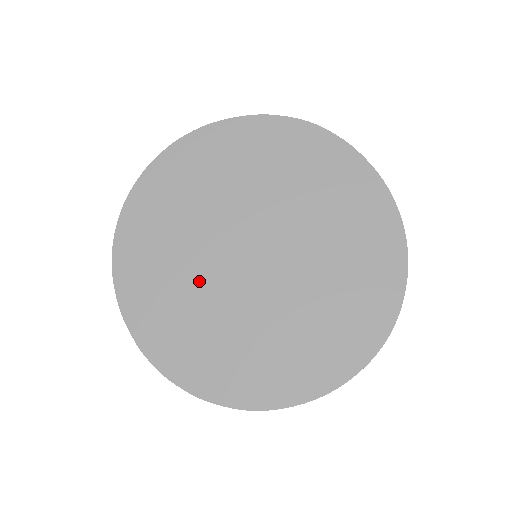
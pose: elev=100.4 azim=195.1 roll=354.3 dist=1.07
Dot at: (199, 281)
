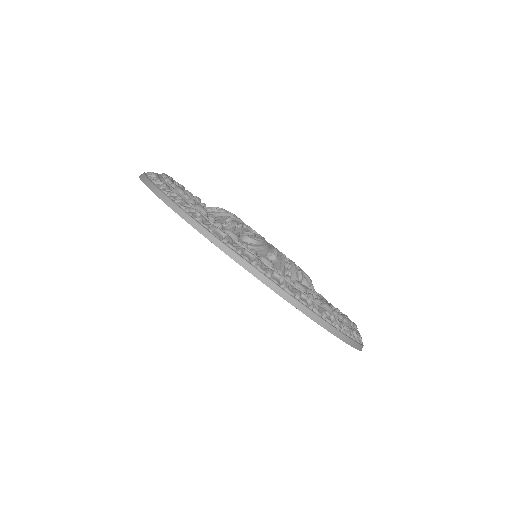
Dot at: occluded
